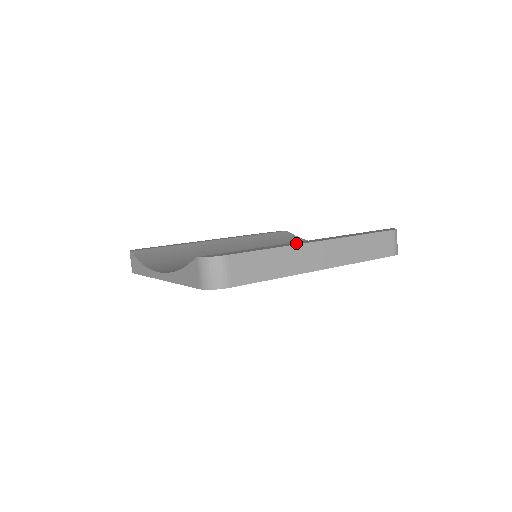
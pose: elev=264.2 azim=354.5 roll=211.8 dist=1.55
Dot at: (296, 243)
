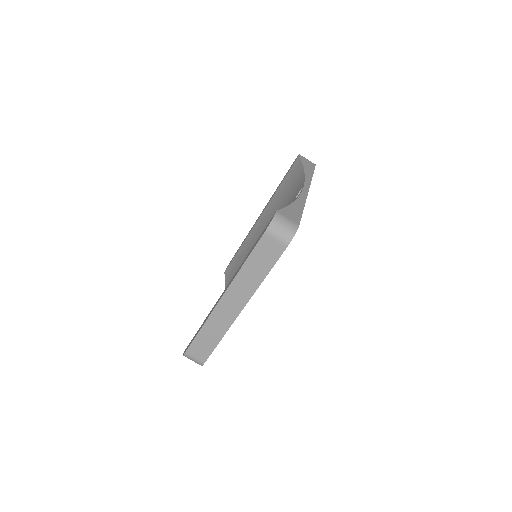
Dot at: occluded
